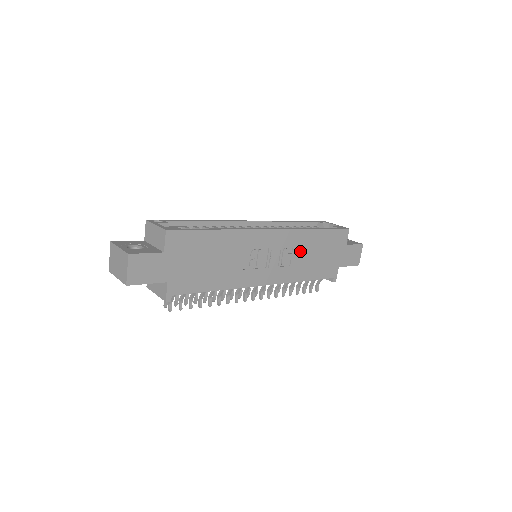
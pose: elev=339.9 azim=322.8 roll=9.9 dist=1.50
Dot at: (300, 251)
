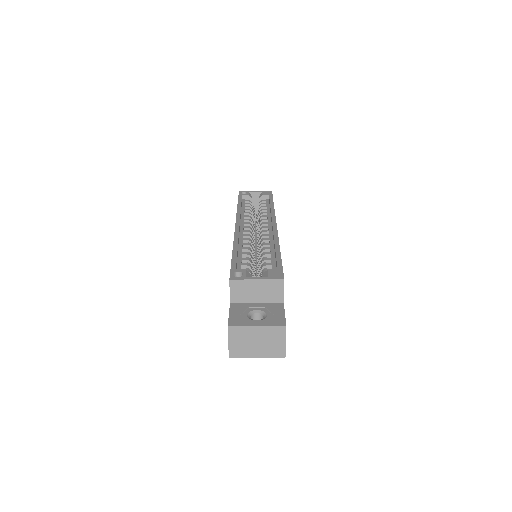
Dot at: occluded
